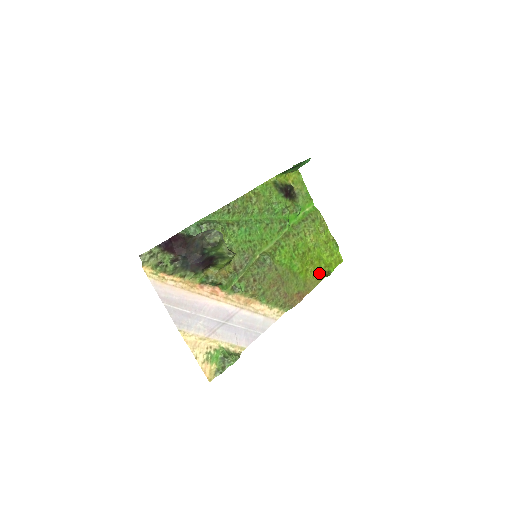
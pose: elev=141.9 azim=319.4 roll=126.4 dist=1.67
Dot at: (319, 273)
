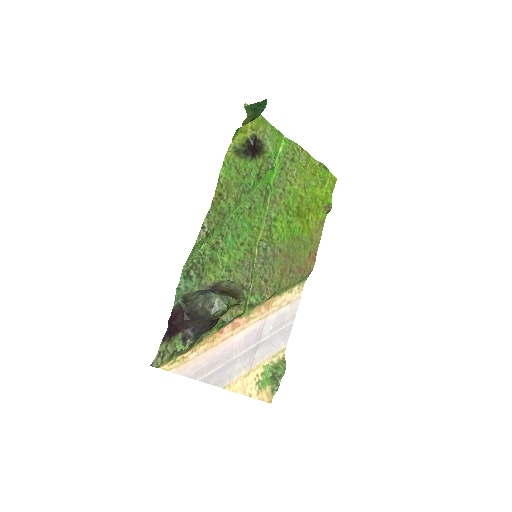
Dot at: (320, 214)
